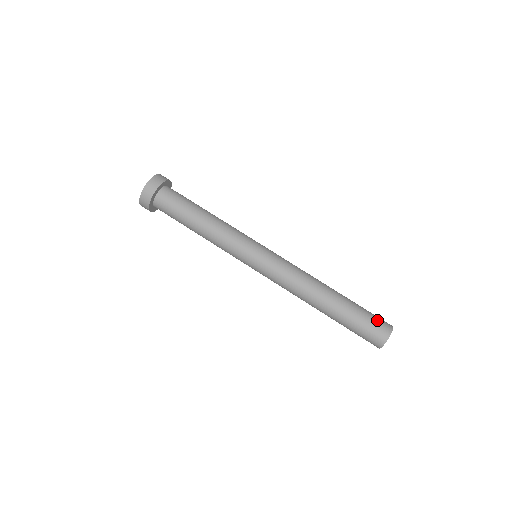
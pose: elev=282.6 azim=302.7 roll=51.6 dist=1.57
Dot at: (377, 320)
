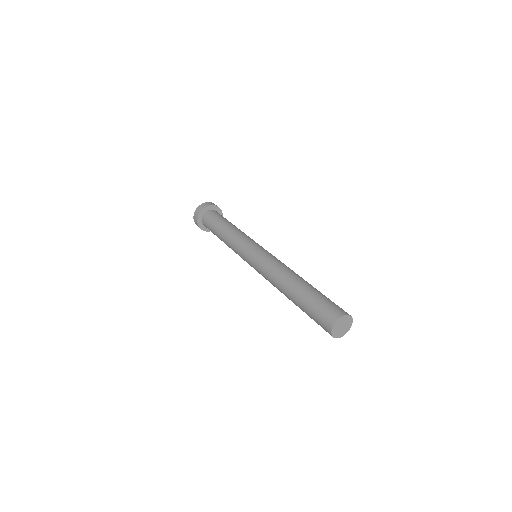
Dot at: occluded
